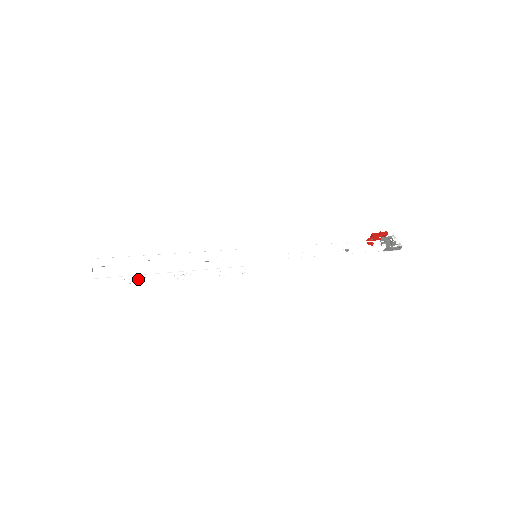
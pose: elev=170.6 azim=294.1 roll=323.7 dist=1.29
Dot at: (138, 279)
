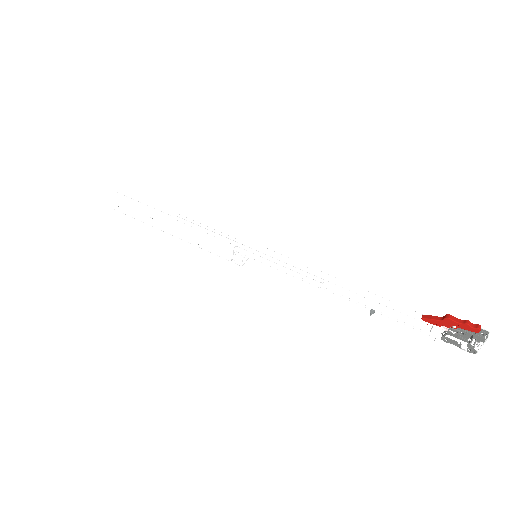
Dot at: occluded
